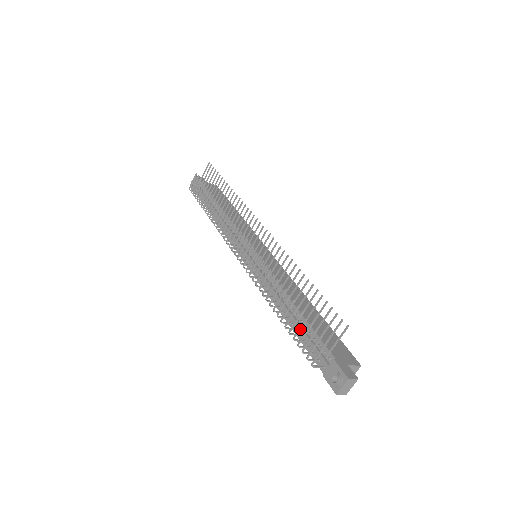
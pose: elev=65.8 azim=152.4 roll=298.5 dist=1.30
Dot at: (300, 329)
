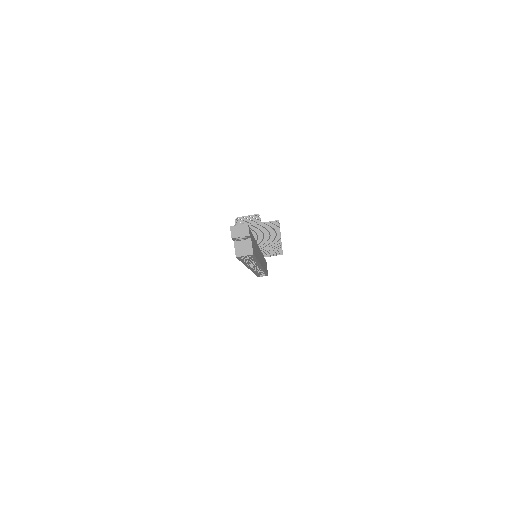
Dot at: (250, 222)
